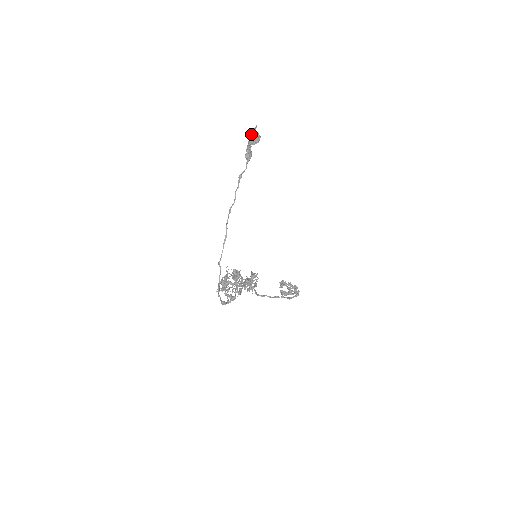
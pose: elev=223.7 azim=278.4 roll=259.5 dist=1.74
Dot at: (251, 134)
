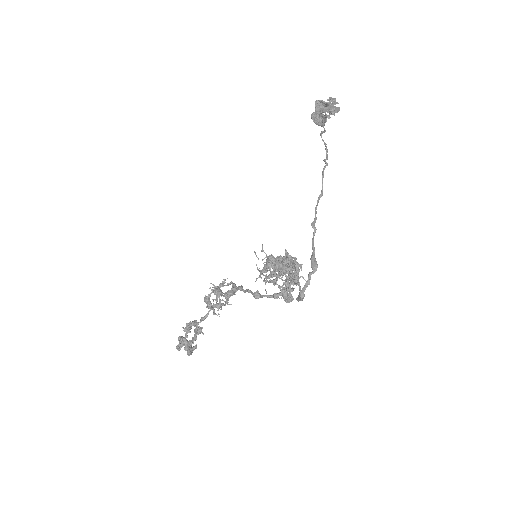
Dot at: occluded
